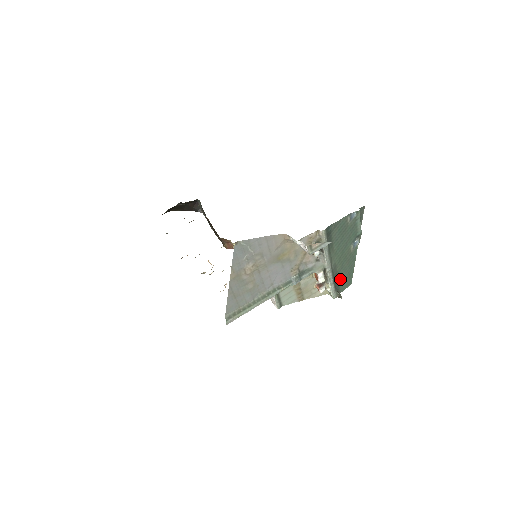
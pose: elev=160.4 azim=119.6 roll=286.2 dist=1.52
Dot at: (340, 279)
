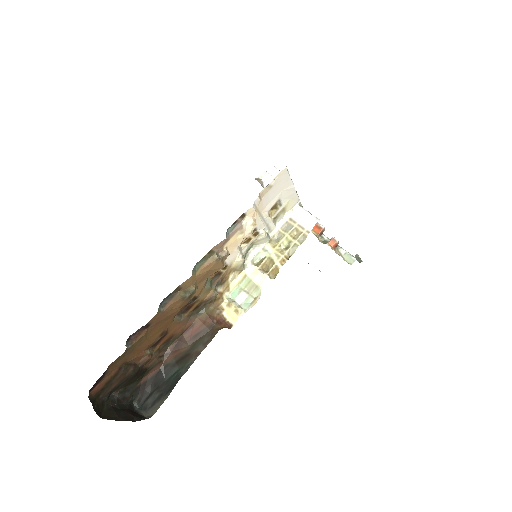
Dot at: occluded
